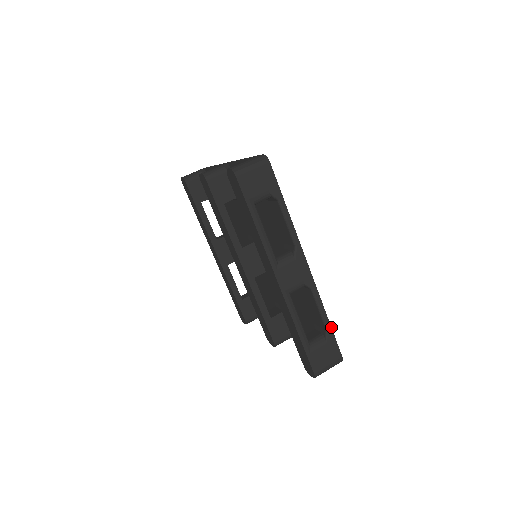
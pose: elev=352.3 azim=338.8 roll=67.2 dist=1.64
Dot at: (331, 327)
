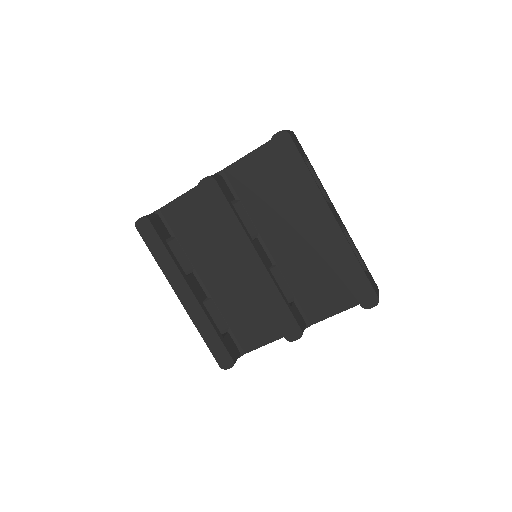
Dot at: (364, 262)
